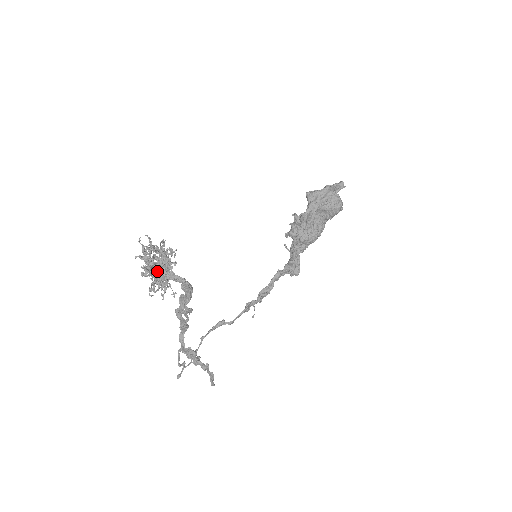
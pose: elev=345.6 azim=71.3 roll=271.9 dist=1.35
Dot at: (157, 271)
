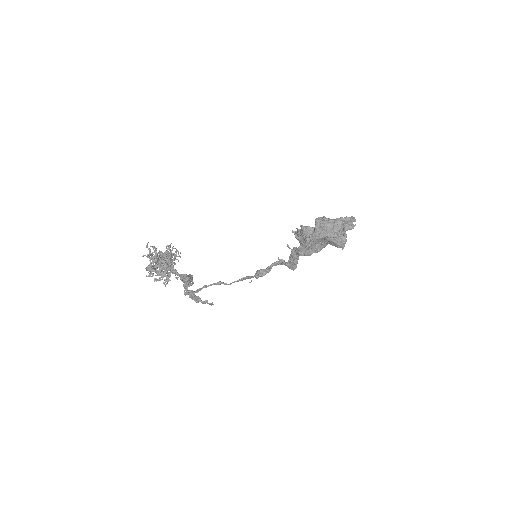
Dot at: (161, 268)
